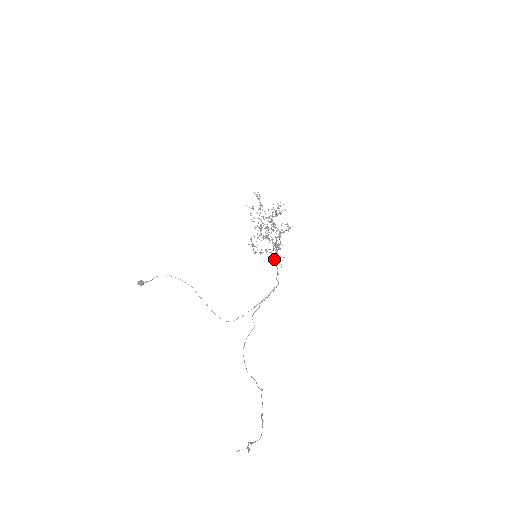
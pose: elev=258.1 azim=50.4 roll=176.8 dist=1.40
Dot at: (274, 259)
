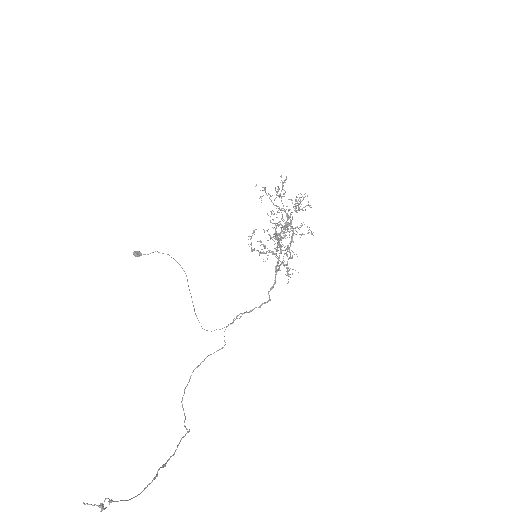
Dot at: occluded
